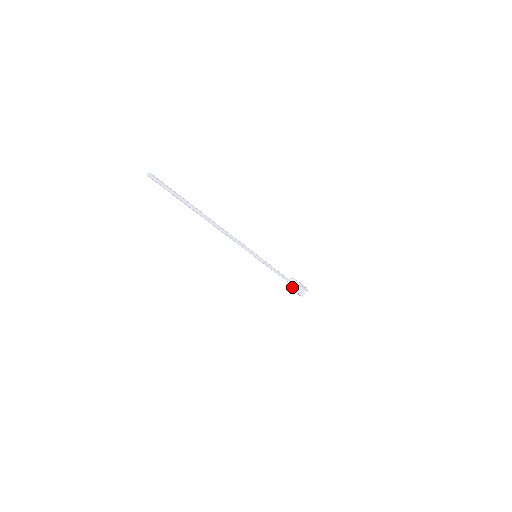
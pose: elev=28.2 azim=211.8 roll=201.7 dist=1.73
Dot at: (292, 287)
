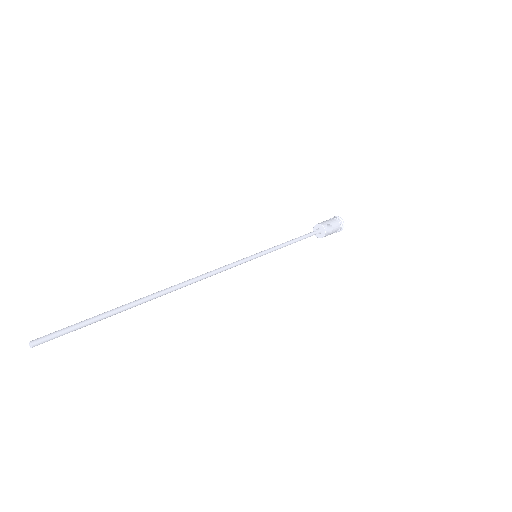
Dot at: (318, 237)
